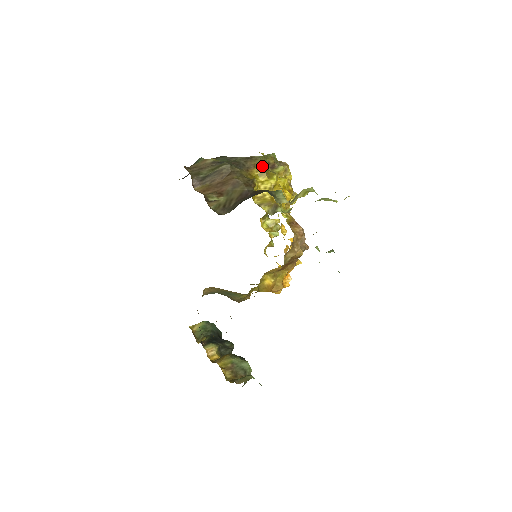
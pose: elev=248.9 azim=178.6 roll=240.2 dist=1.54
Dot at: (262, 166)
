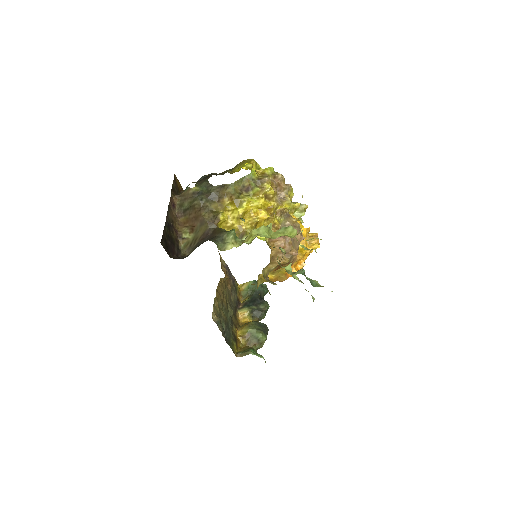
Dot at: (232, 195)
